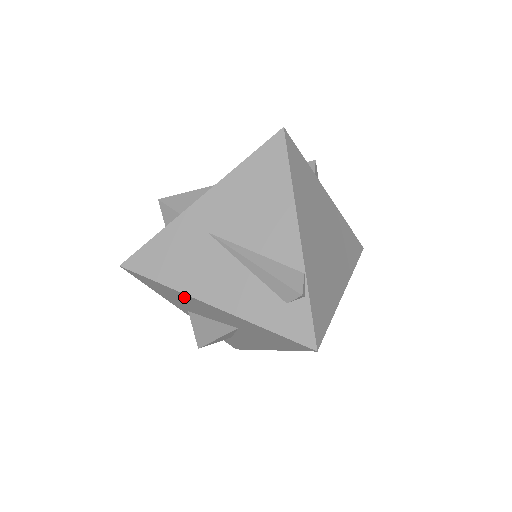
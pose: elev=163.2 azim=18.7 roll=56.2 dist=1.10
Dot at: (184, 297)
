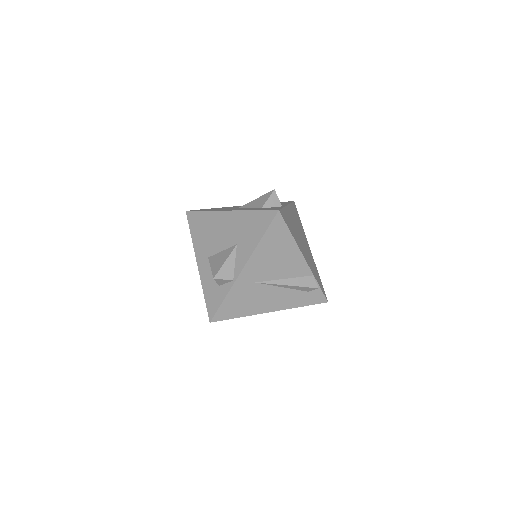
Dot at: occluded
